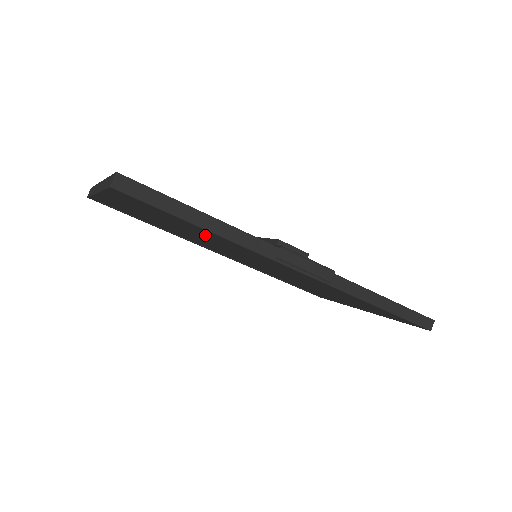
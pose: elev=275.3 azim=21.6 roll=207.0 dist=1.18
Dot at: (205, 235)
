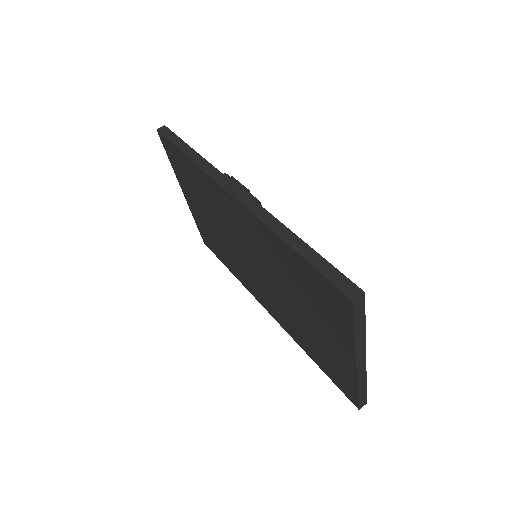
Dot at: (206, 196)
